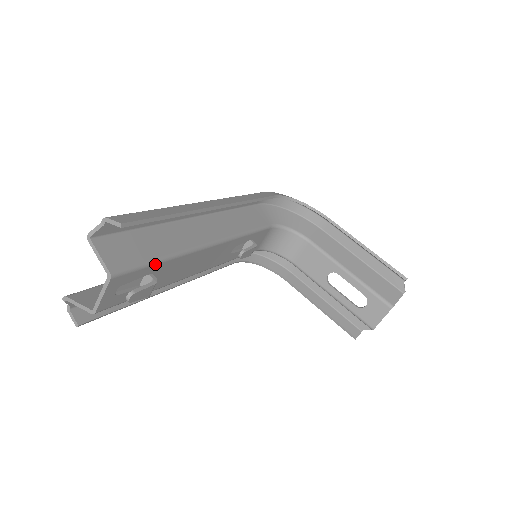
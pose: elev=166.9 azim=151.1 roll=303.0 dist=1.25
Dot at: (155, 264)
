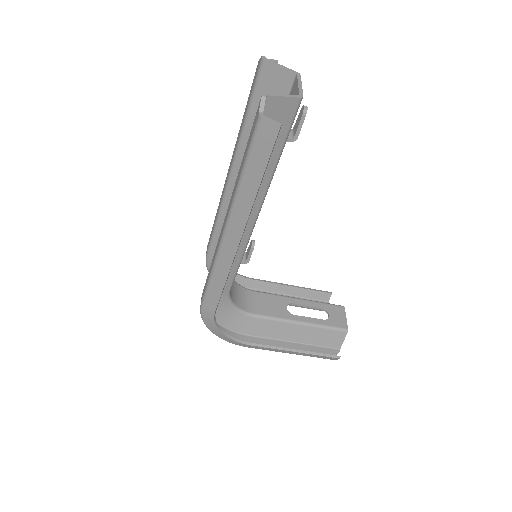
Dot at: occluded
